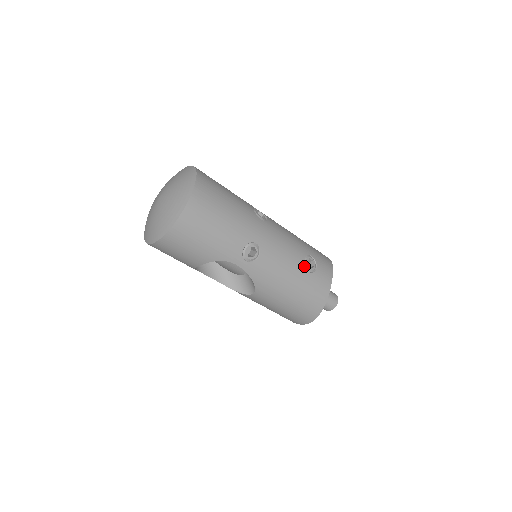
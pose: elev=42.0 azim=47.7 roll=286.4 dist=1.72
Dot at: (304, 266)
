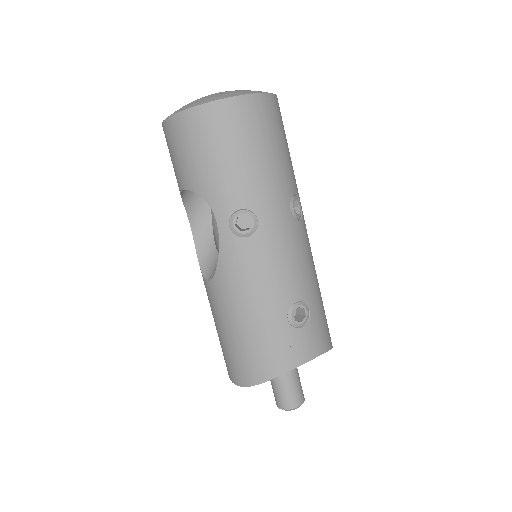
Dot at: (289, 307)
